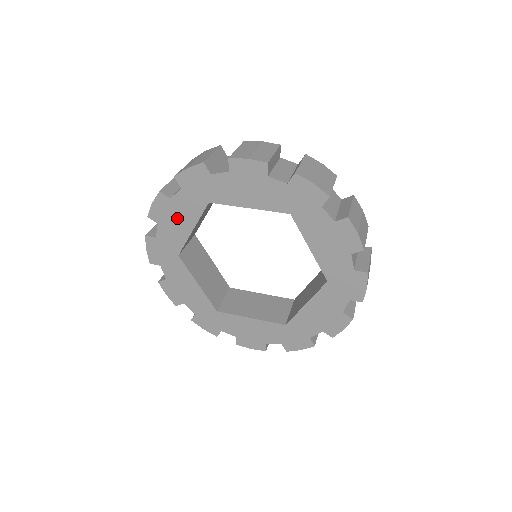
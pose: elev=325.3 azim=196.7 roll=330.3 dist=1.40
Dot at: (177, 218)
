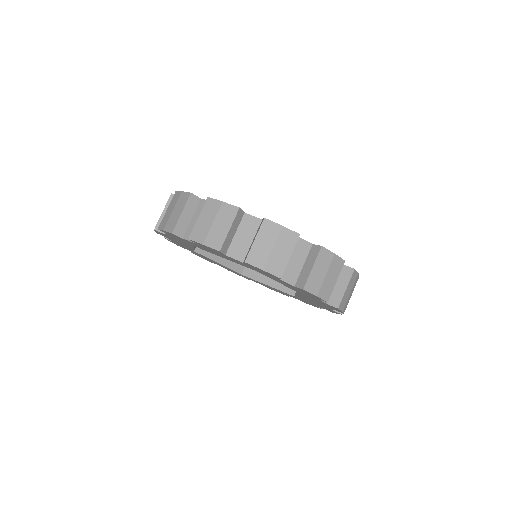
Dot at: (218, 254)
